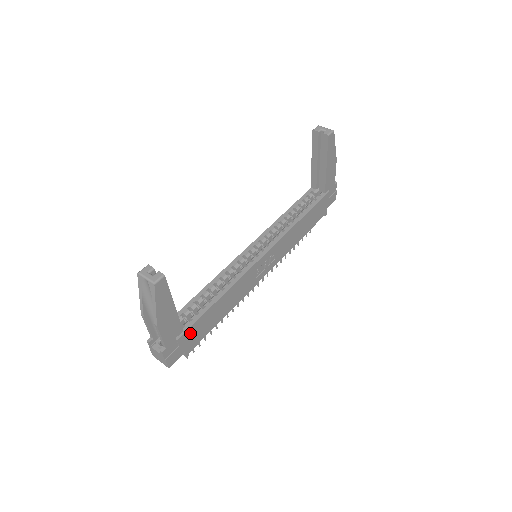
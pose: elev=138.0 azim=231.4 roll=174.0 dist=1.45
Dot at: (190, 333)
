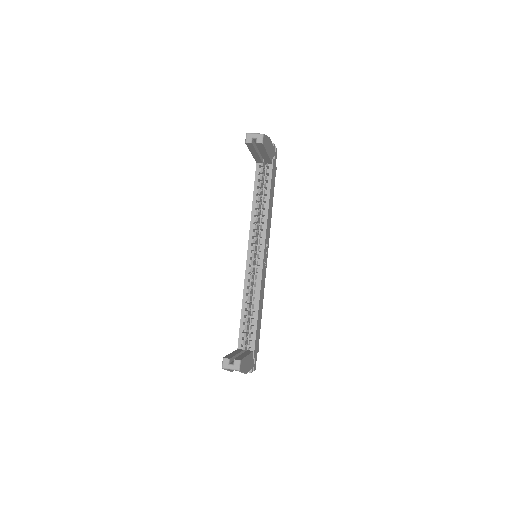
Dot at: (256, 345)
